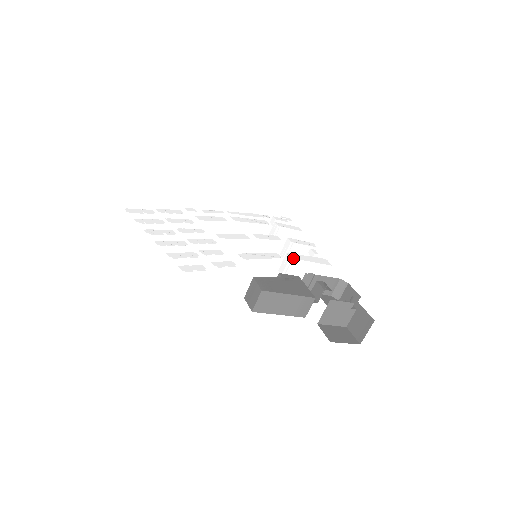
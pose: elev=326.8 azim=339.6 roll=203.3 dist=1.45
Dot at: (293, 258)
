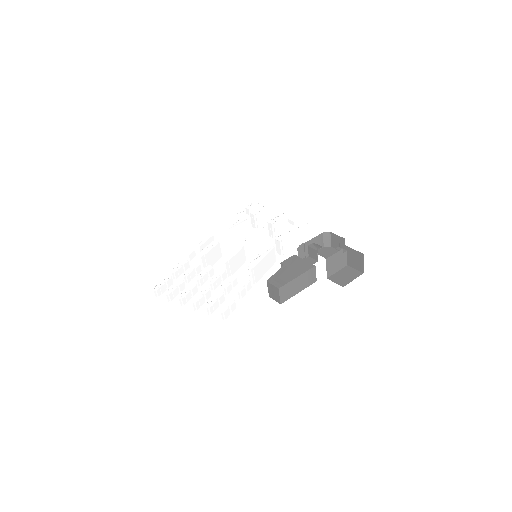
Dot at: (282, 240)
